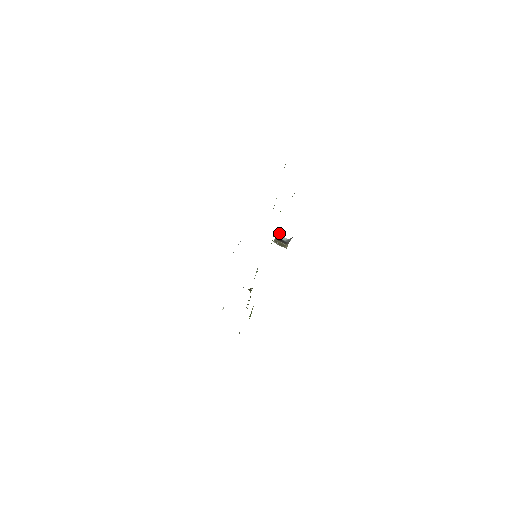
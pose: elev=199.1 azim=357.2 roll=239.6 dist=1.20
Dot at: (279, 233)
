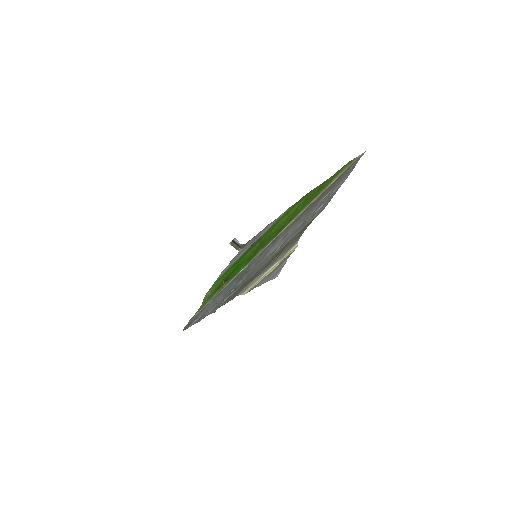
Dot at: occluded
